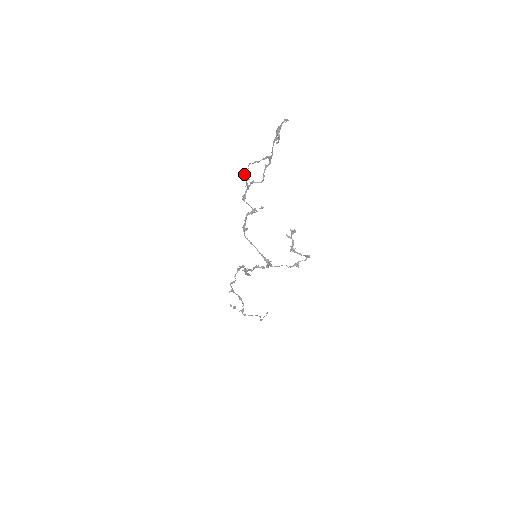
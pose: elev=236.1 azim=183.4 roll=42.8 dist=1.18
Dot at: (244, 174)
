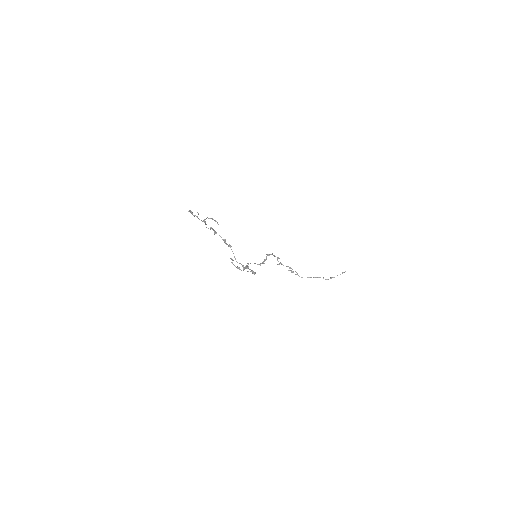
Dot at: occluded
